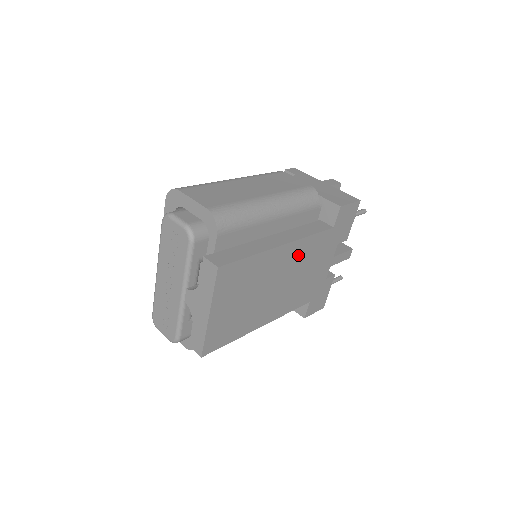
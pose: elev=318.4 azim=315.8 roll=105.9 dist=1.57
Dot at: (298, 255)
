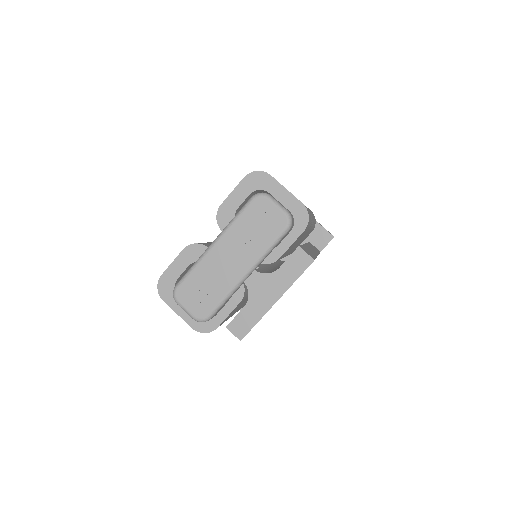
Dot at: occluded
